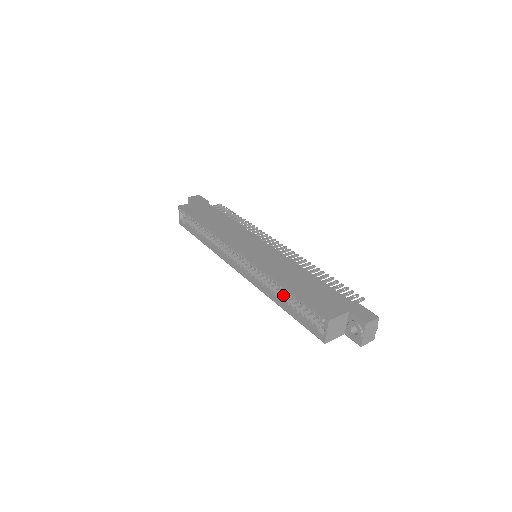
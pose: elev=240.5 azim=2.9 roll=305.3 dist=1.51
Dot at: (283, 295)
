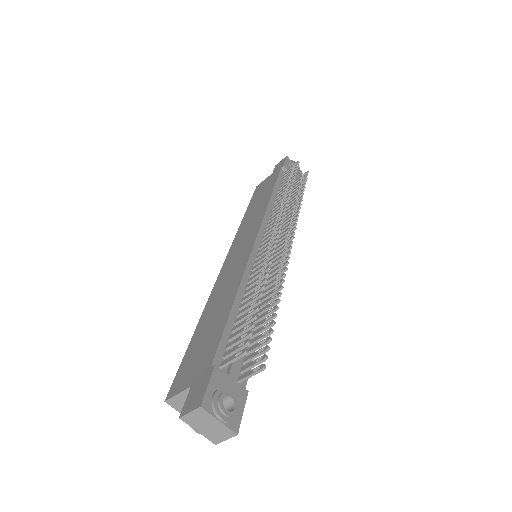
Dot at: occluded
